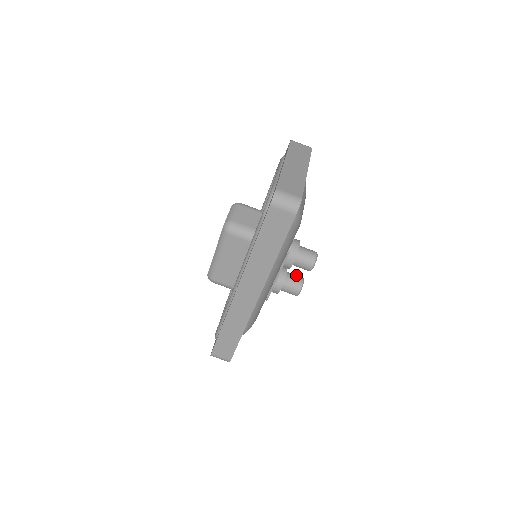
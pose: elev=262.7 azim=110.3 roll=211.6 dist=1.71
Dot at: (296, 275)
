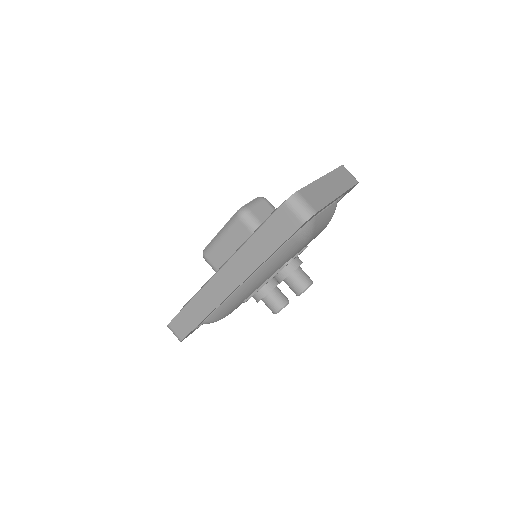
Dot at: occluded
